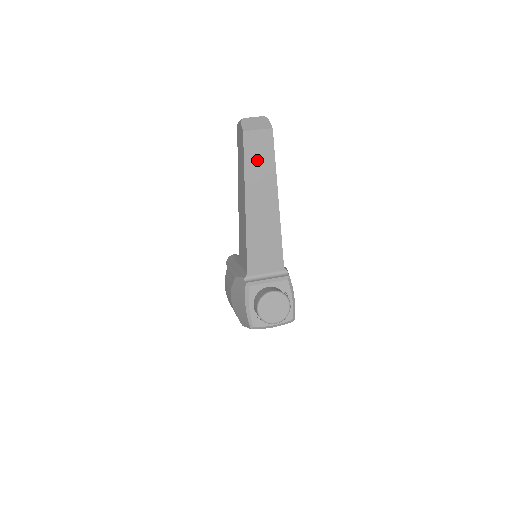
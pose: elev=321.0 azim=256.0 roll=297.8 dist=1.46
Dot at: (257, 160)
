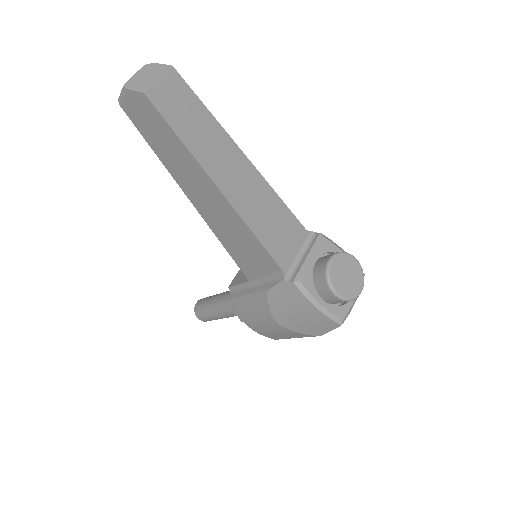
Dot at: (188, 121)
